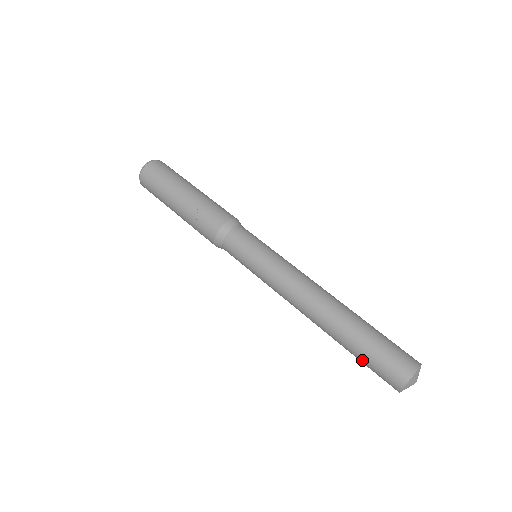
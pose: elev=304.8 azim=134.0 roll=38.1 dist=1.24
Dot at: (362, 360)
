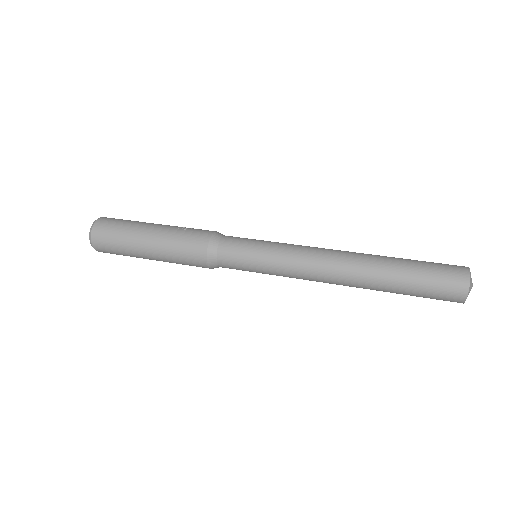
Dot at: (418, 272)
